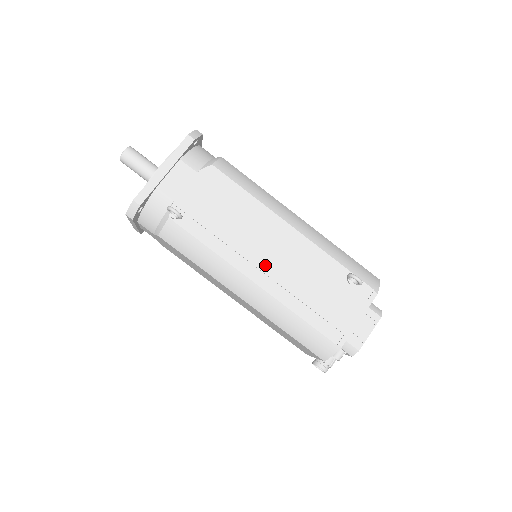
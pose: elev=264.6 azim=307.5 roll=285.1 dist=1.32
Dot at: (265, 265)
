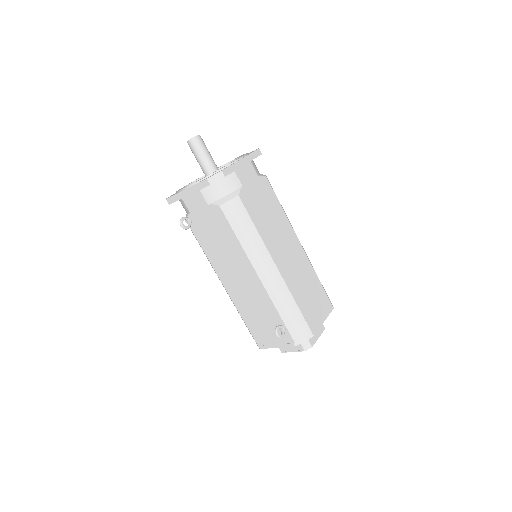
Dot at: (232, 283)
